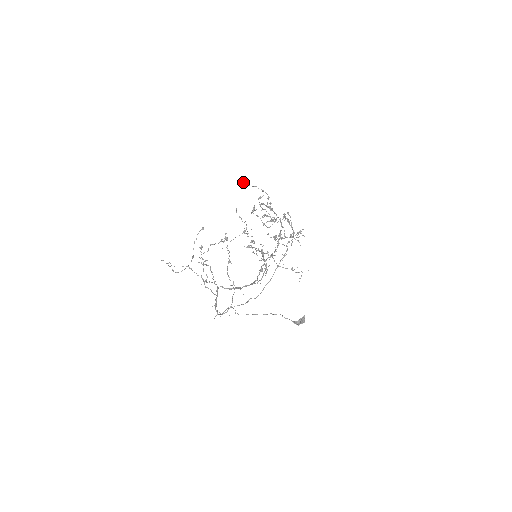
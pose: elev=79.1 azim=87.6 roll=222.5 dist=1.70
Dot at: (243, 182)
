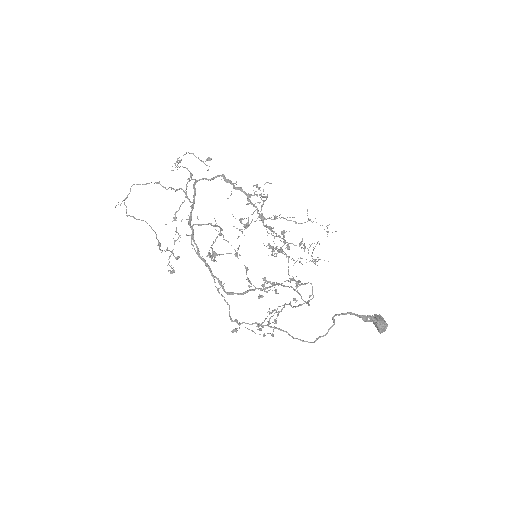
Dot at: (235, 329)
